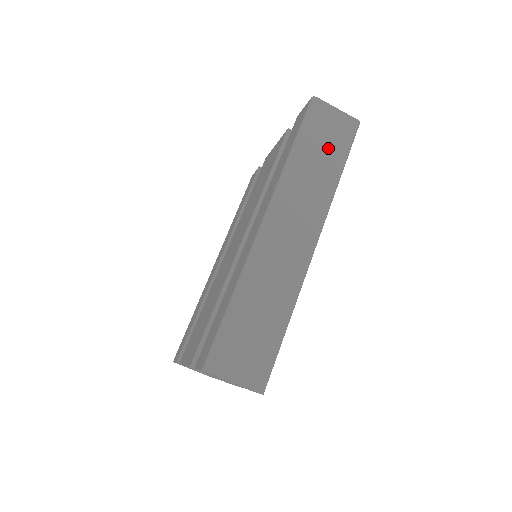
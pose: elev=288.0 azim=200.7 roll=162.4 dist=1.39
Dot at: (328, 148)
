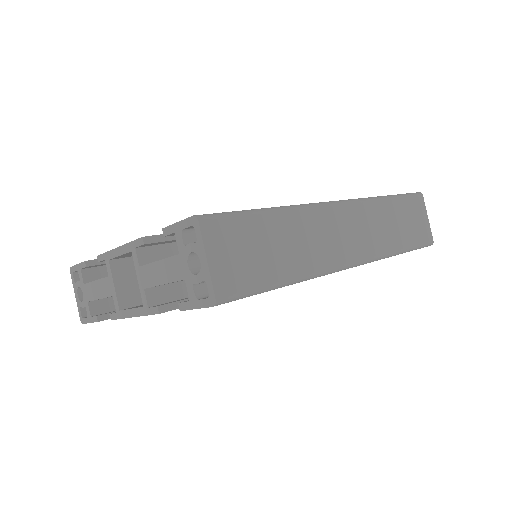
Dot at: (407, 227)
